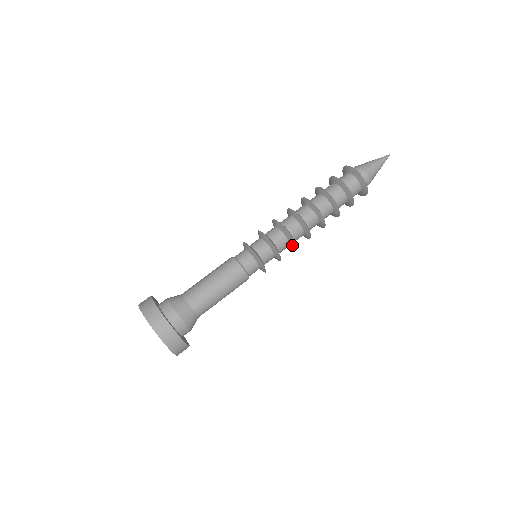
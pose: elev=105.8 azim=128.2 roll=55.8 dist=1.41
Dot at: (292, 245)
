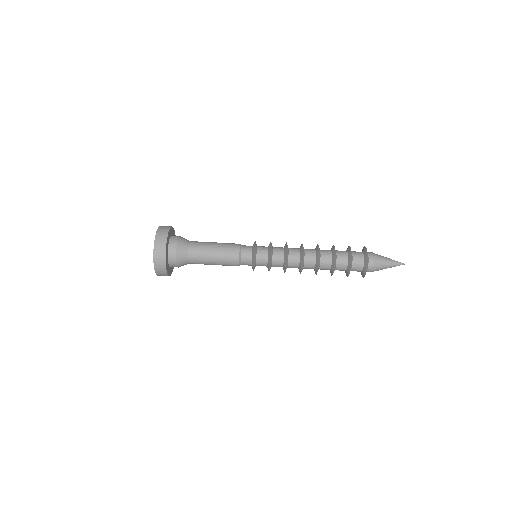
Dot at: occluded
